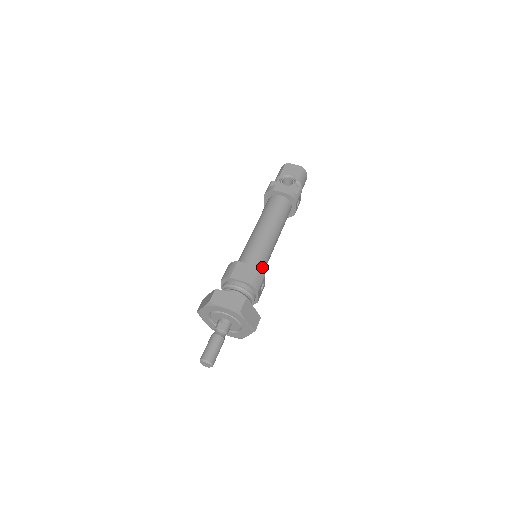
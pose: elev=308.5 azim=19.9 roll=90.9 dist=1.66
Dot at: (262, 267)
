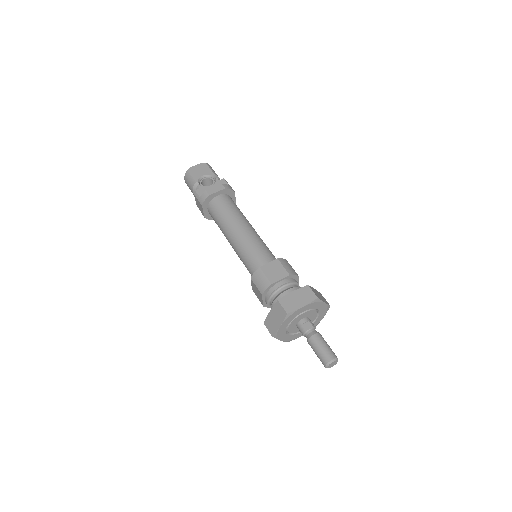
Dot at: (275, 258)
